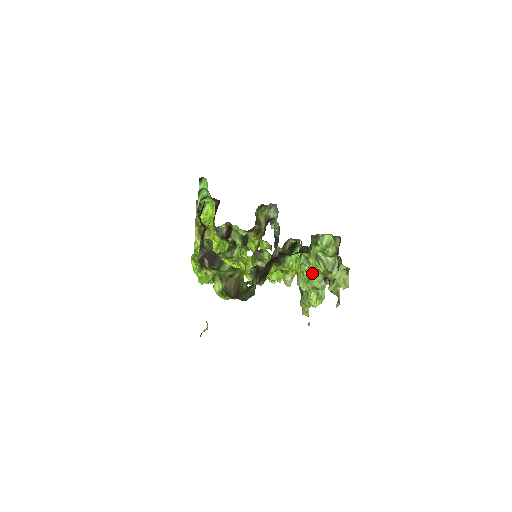
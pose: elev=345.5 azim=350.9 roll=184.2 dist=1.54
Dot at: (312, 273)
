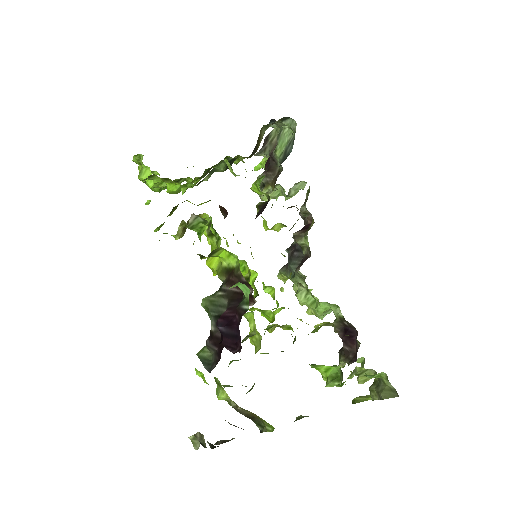
Dot at: (322, 307)
